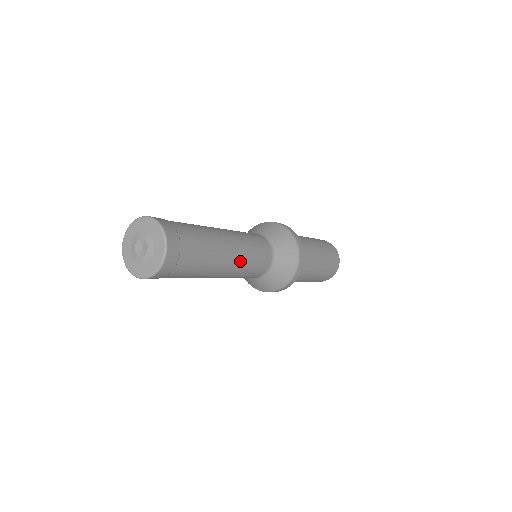
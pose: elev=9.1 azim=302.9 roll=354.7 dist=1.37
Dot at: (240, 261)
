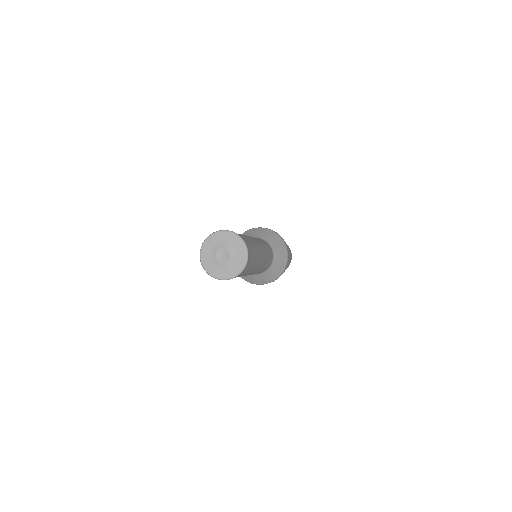
Dot at: (263, 263)
